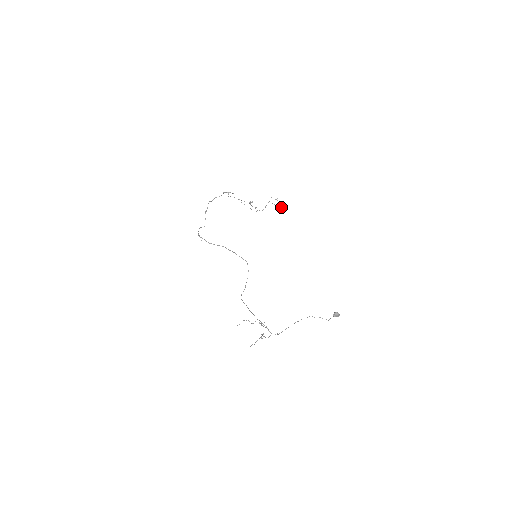
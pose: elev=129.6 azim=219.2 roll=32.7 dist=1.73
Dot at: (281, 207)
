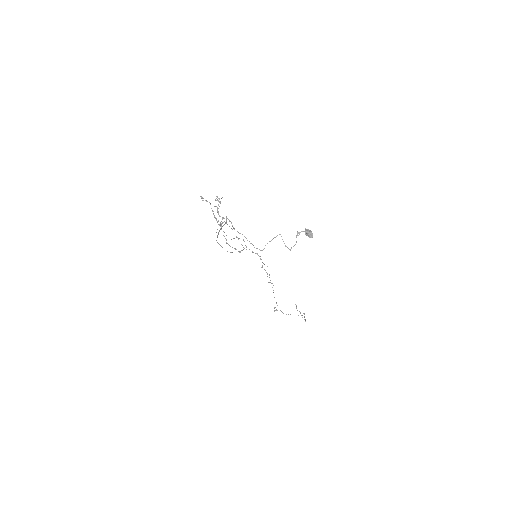
Dot at: occluded
